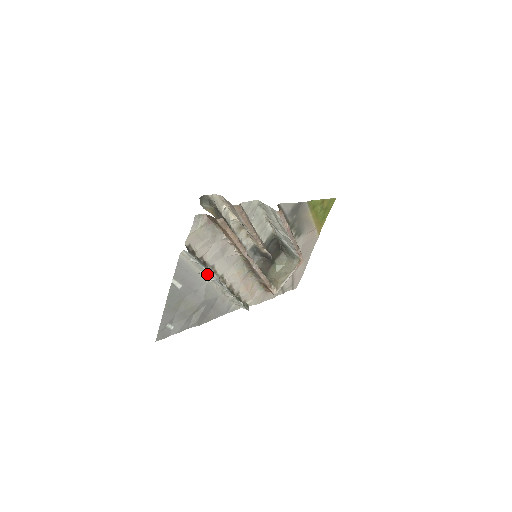
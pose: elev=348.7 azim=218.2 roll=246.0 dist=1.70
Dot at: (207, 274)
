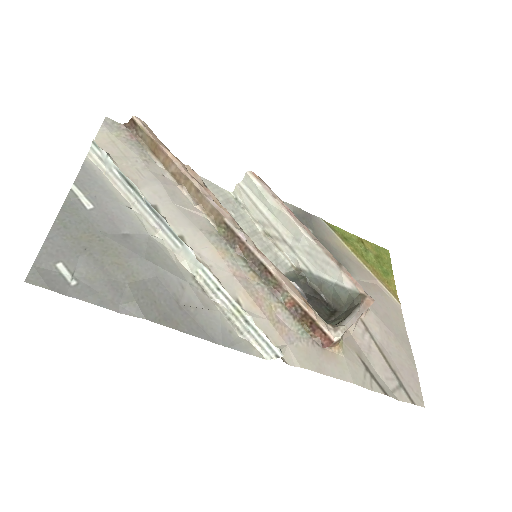
Dot at: (145, 215)
